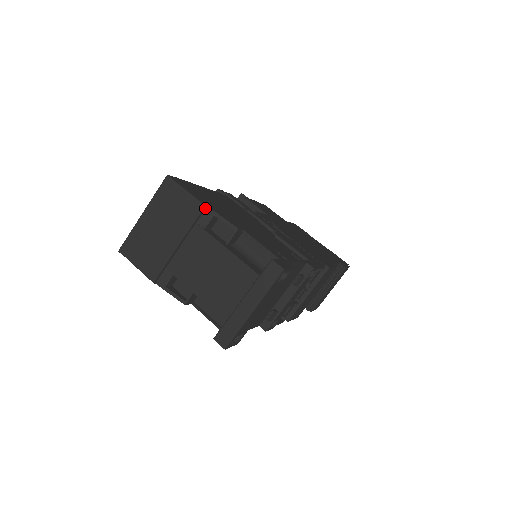
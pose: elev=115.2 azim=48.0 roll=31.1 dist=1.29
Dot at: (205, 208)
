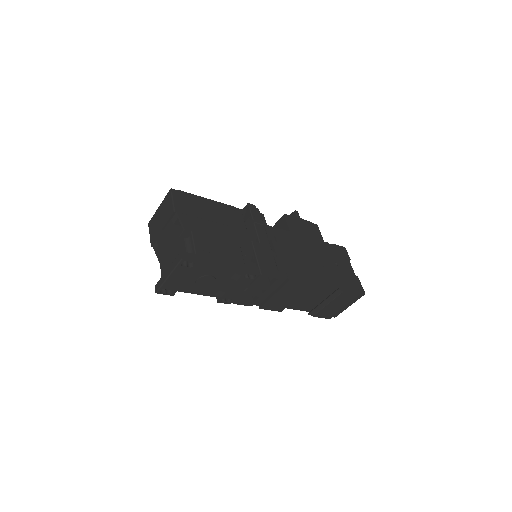
Dot at: (175, 212)
